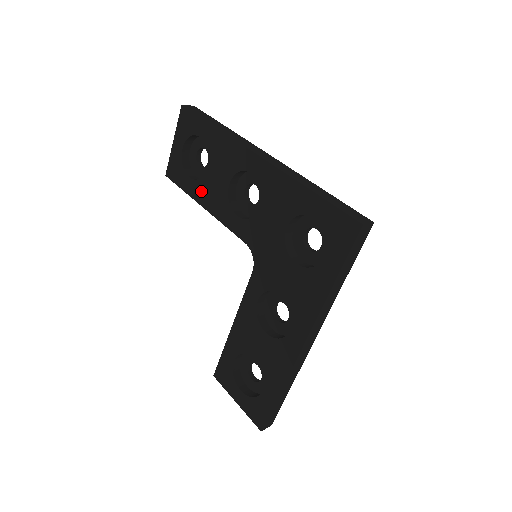
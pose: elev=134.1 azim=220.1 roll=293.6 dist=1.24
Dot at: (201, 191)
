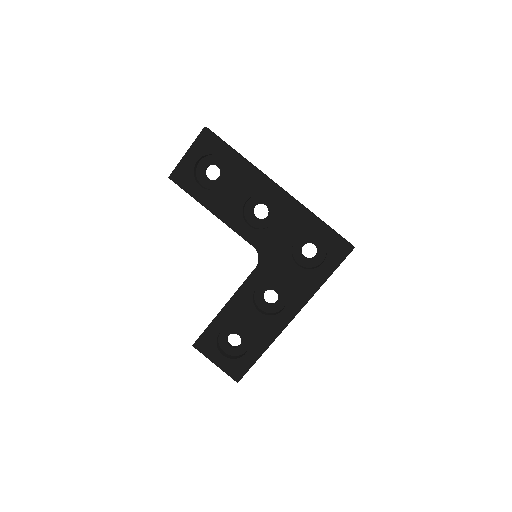
Dot at: (212, 200)
